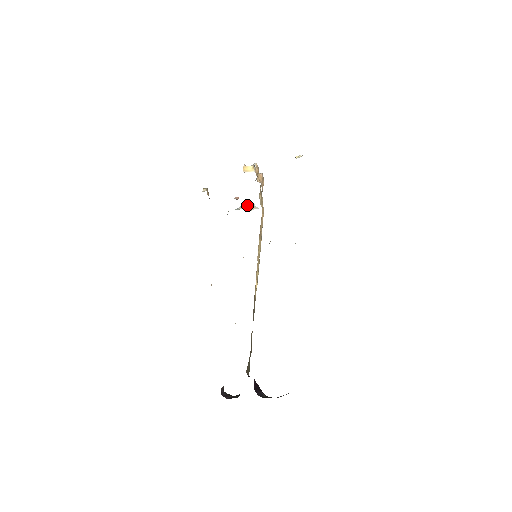
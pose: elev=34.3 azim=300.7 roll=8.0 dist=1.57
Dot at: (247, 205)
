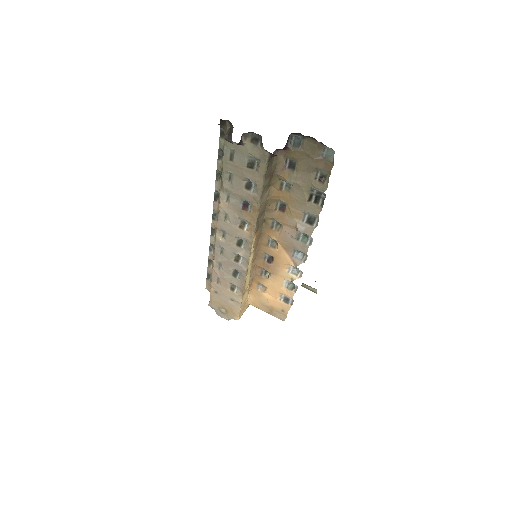
Dot at: occluded
